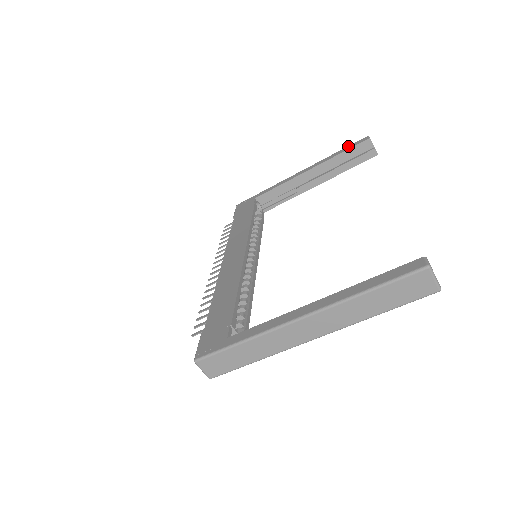
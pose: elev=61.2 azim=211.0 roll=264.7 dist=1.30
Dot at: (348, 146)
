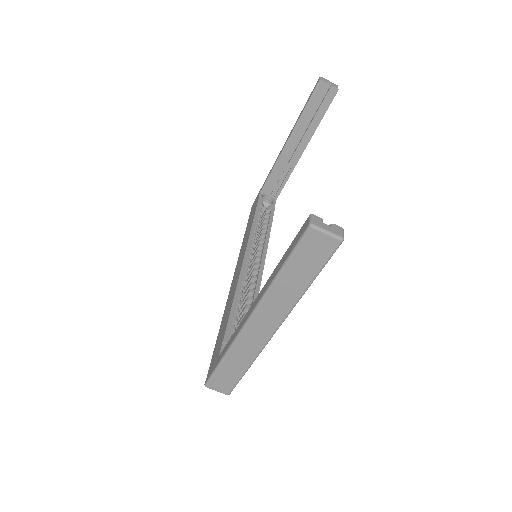
Dot at: (308, 98)
